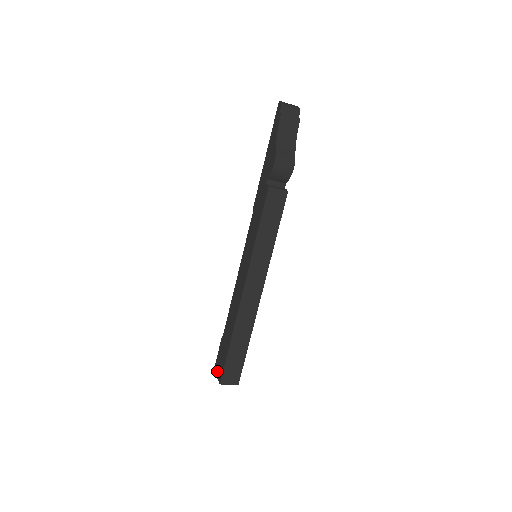
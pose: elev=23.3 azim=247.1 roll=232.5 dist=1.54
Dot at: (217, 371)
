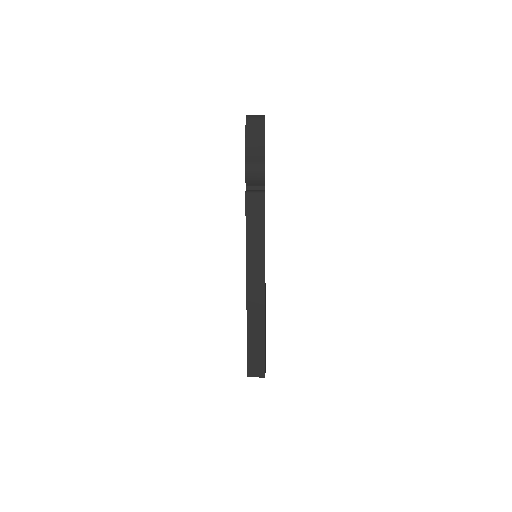
Dot at: occluded
